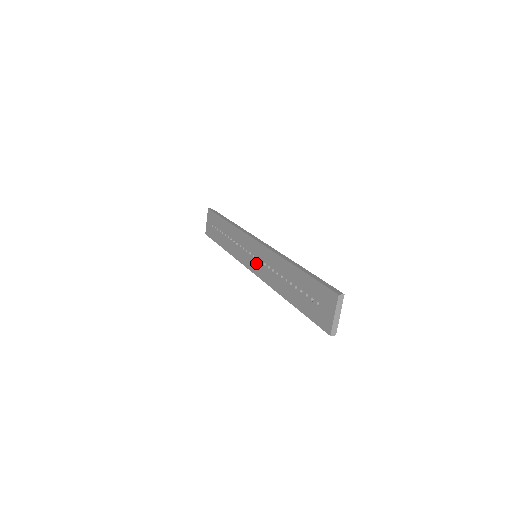
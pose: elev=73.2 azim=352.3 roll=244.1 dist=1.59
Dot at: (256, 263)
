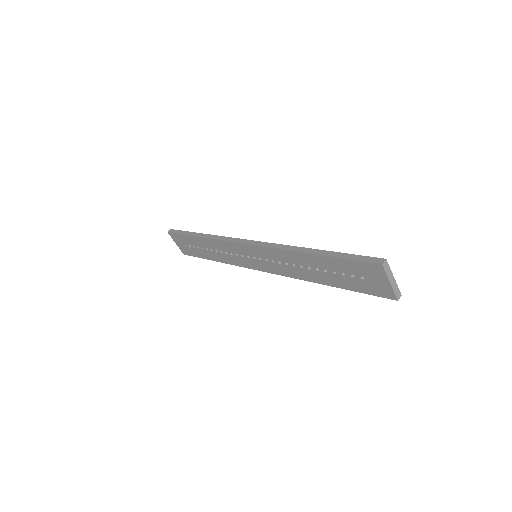
Dot at: (262, 263)
